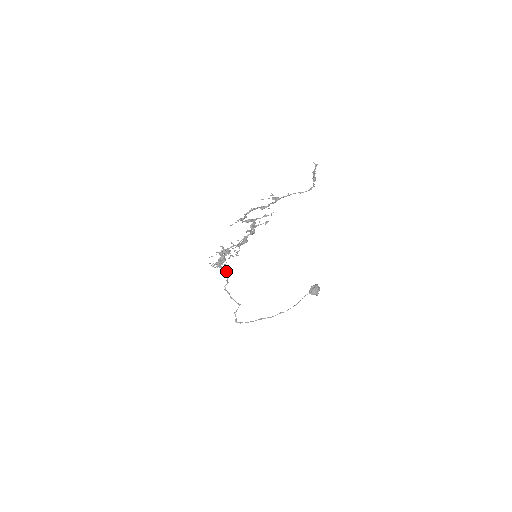
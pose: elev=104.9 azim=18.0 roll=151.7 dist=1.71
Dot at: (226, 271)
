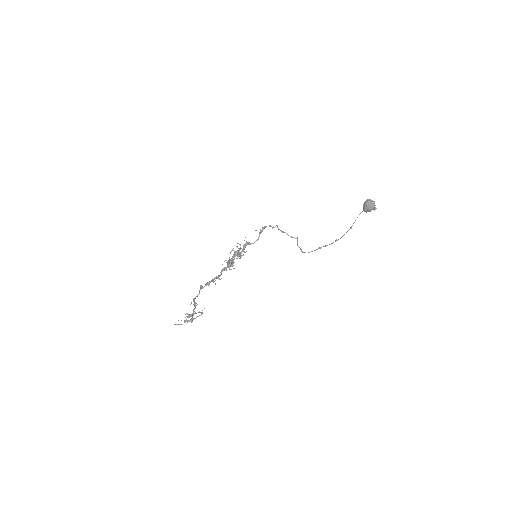
Dot at: (264, 227)
